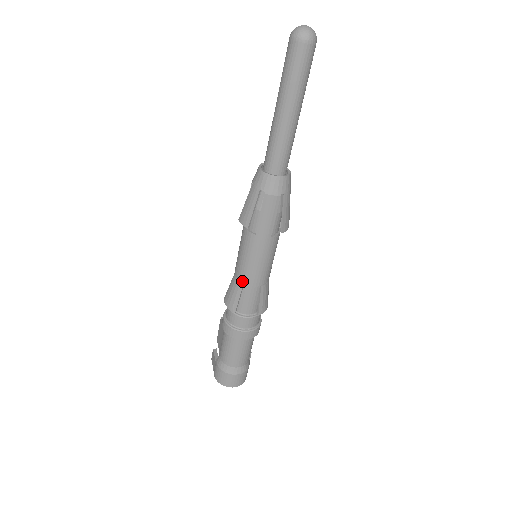
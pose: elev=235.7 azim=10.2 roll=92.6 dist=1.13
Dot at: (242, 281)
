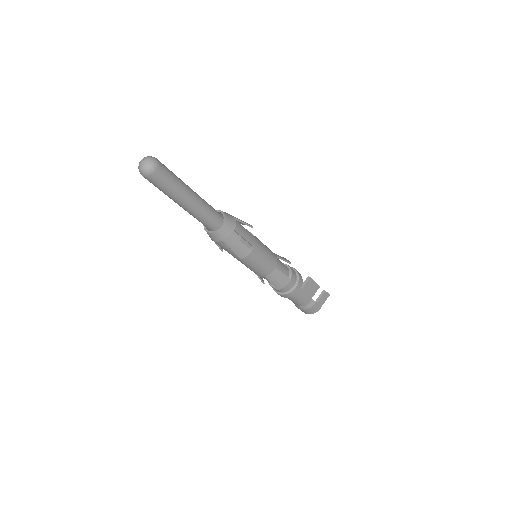
Dot at: occluded
